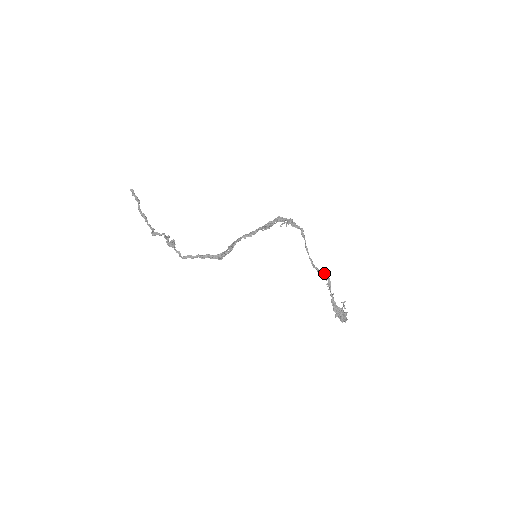
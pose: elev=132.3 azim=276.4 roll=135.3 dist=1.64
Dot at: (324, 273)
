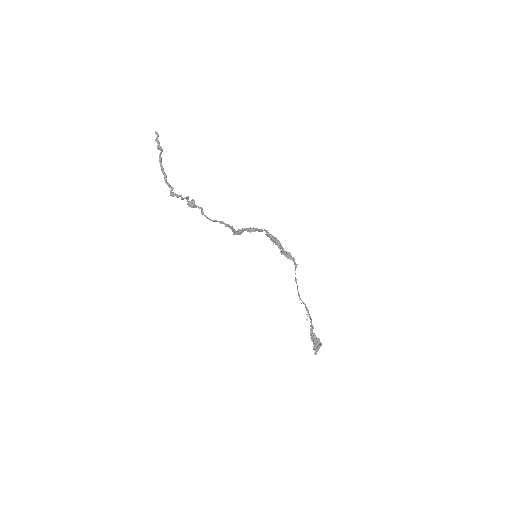
Dot at: (307, 310)
